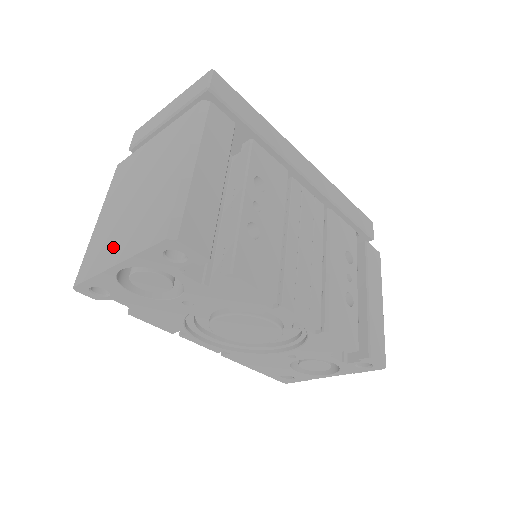
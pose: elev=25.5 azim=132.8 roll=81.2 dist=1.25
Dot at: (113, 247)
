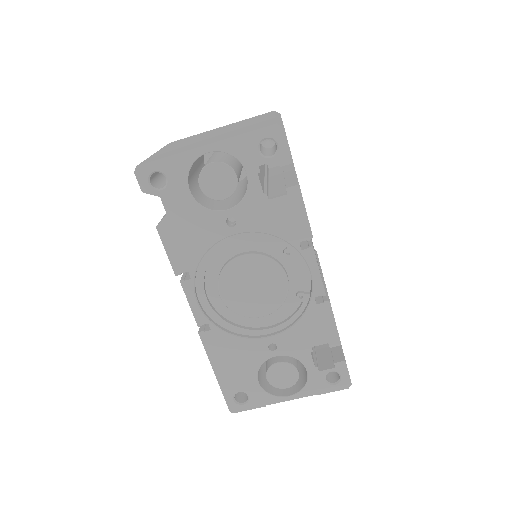
Dot at: (196, 145)
